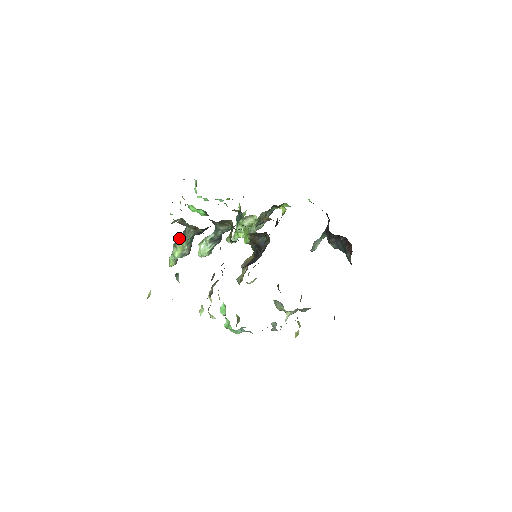
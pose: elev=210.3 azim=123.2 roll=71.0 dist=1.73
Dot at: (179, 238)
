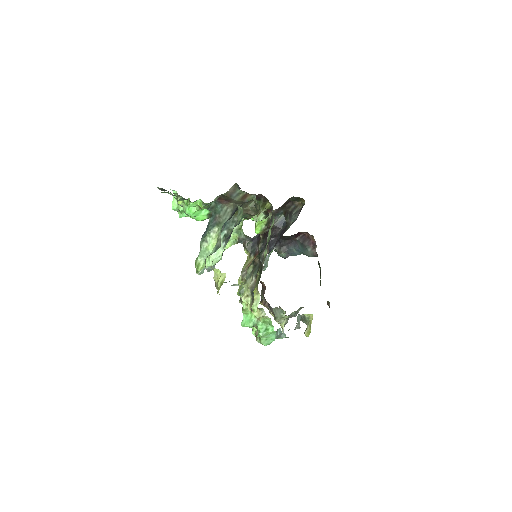
Dot at: (210, 228)
